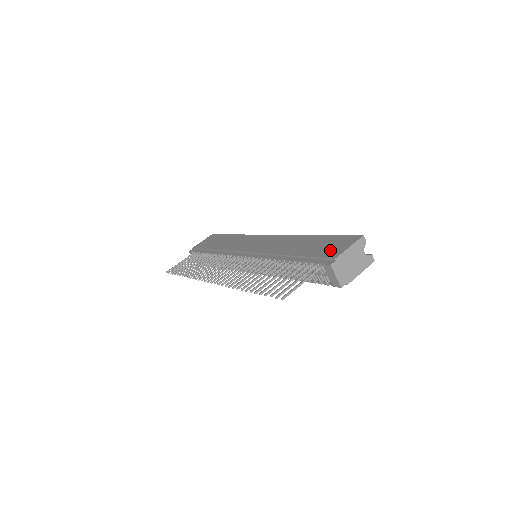
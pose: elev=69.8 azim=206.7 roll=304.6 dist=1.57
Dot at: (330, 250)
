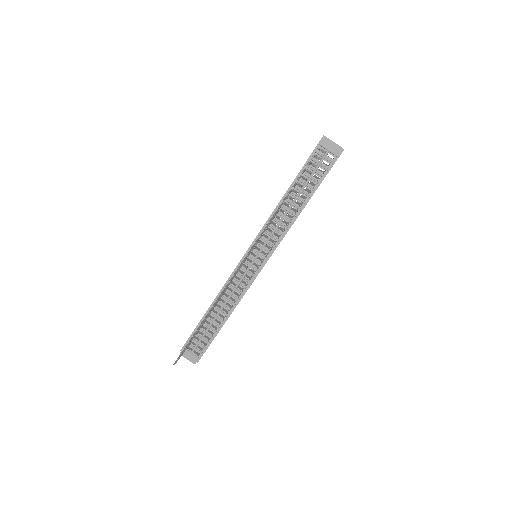
Dot at: occluded
